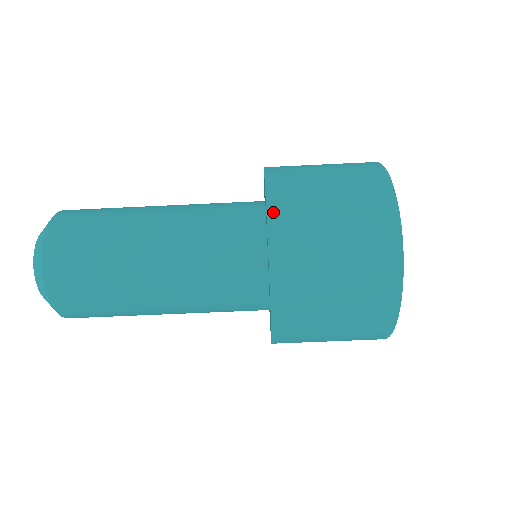
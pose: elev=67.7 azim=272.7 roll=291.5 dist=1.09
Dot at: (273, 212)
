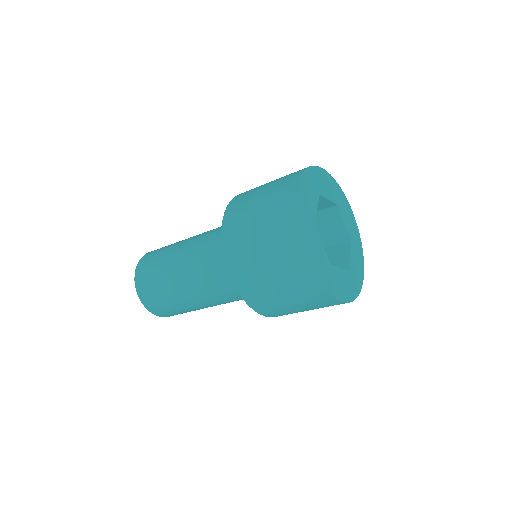
Dot at: (227, 215)
